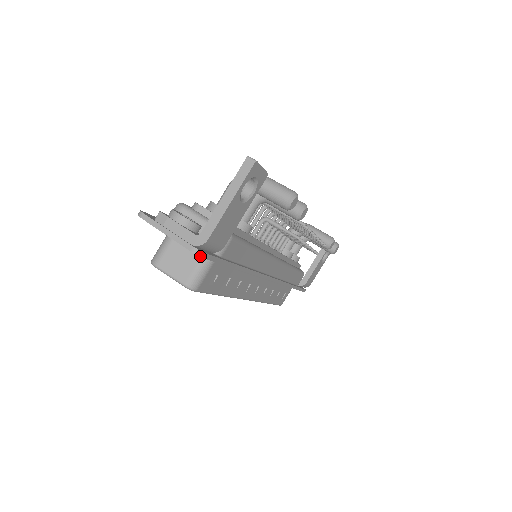
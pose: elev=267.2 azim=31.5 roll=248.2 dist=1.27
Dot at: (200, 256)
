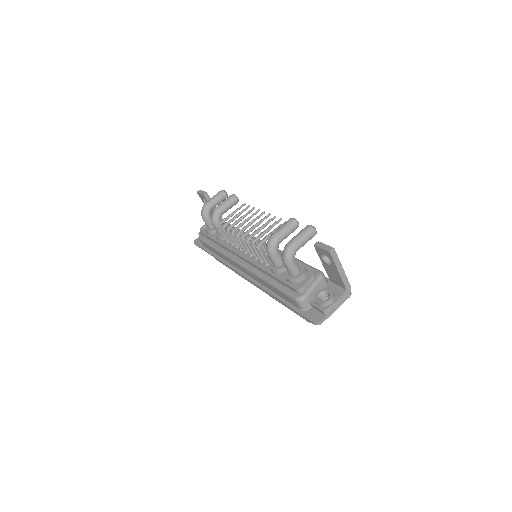
Dot at: occluded
